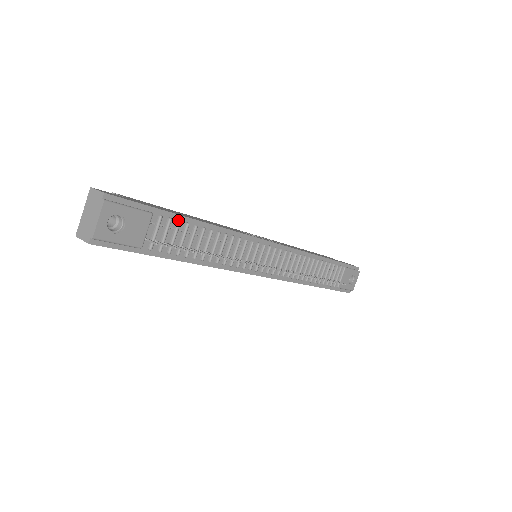
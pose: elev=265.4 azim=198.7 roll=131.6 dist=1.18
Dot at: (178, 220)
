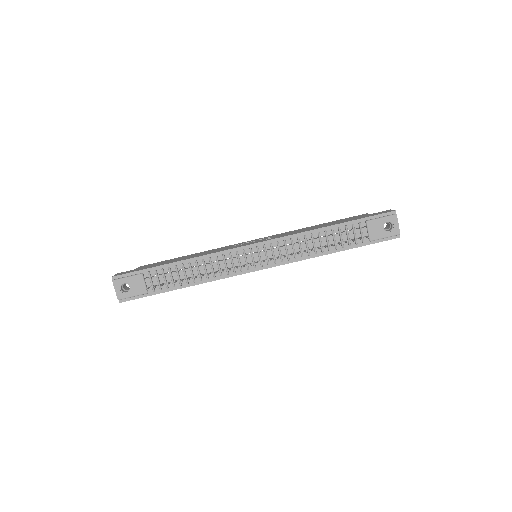
Dot at: (161, 269)
